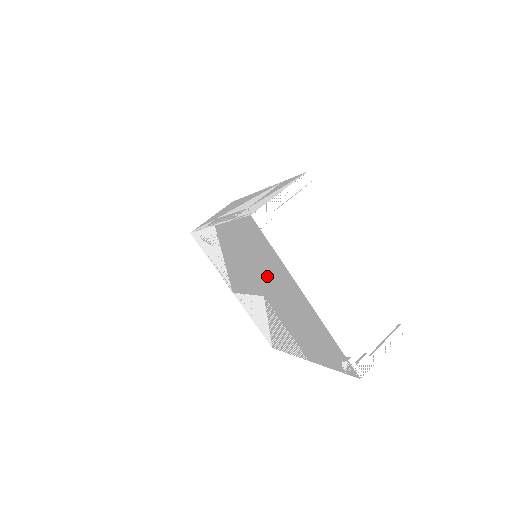
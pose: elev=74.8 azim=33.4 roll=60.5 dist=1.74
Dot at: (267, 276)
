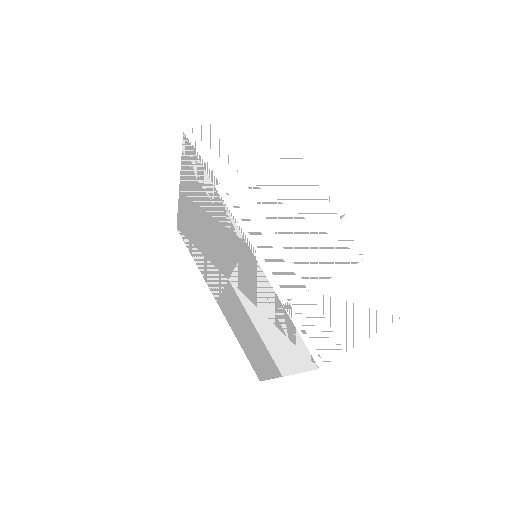
Dot at: (260, 318)
